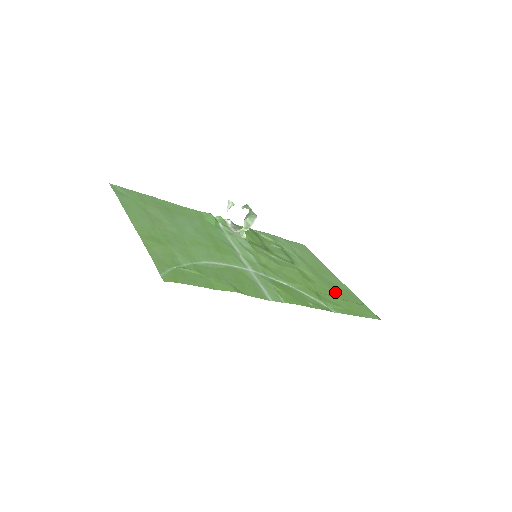
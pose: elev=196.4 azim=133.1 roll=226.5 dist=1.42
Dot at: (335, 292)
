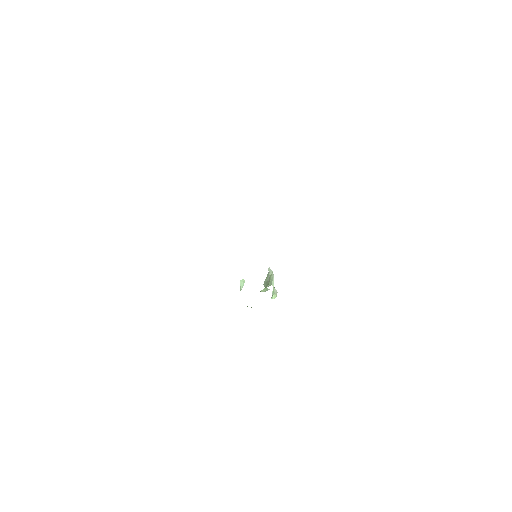
Dot at: occluded
